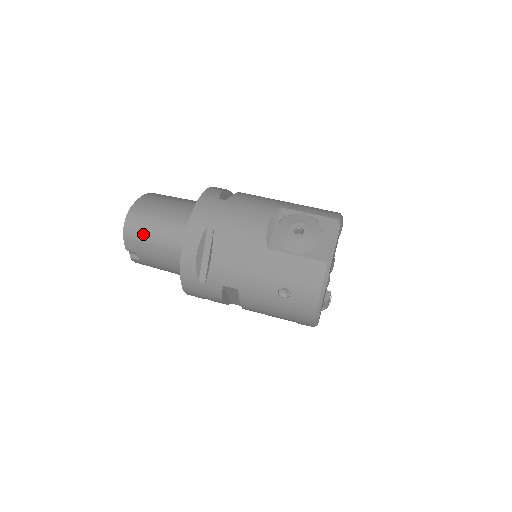
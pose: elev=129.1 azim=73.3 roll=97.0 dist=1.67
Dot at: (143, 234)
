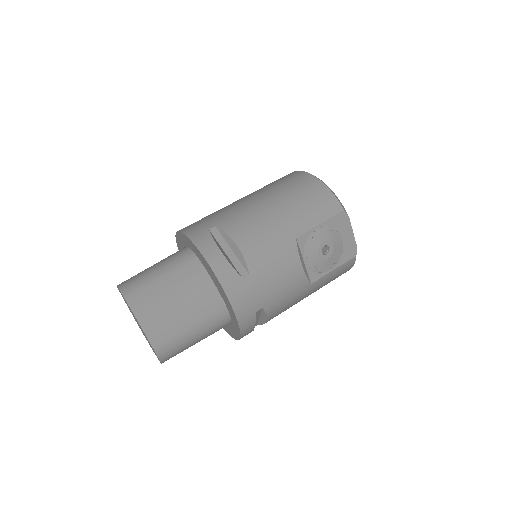
Dot at: occluded
